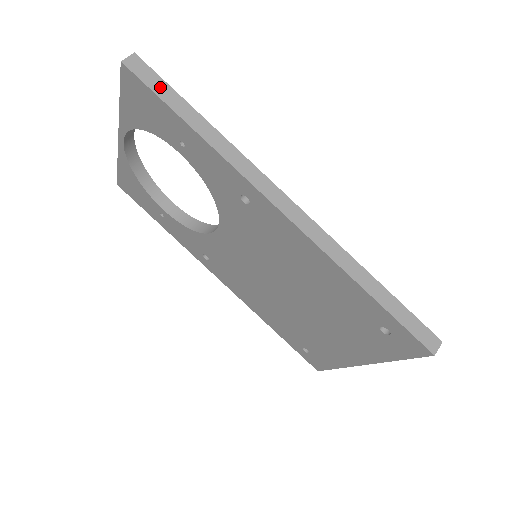
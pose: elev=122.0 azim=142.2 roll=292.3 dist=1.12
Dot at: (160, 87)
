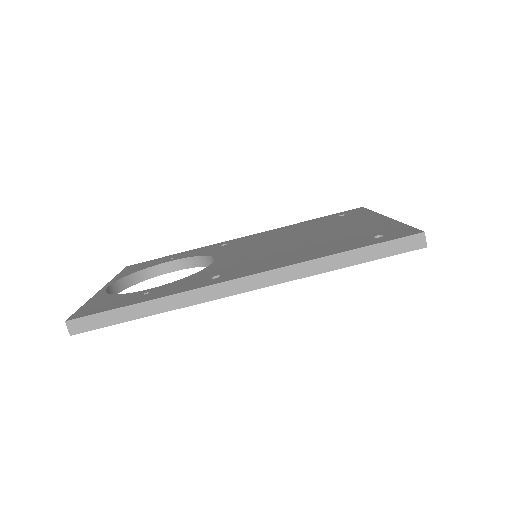
Dot at: (103, 320)
